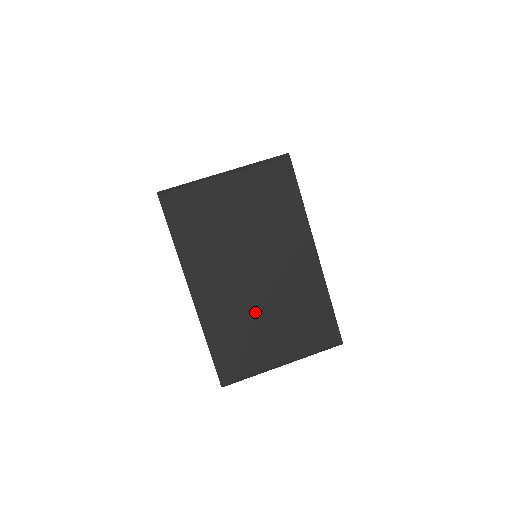
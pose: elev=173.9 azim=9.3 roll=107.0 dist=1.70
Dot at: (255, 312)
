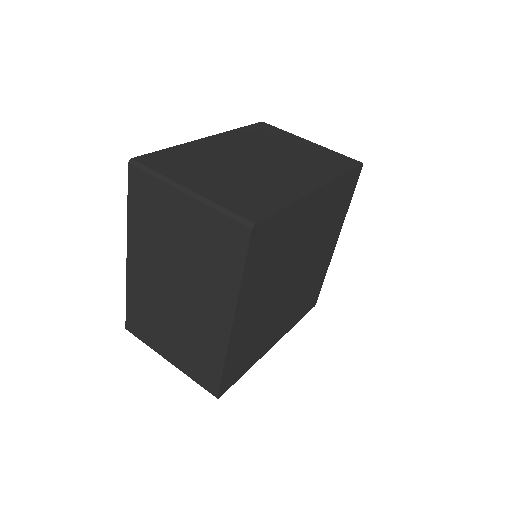
Dot at: (164, 313)
